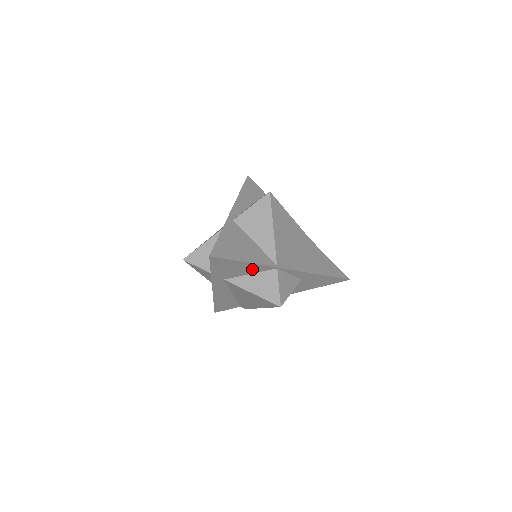
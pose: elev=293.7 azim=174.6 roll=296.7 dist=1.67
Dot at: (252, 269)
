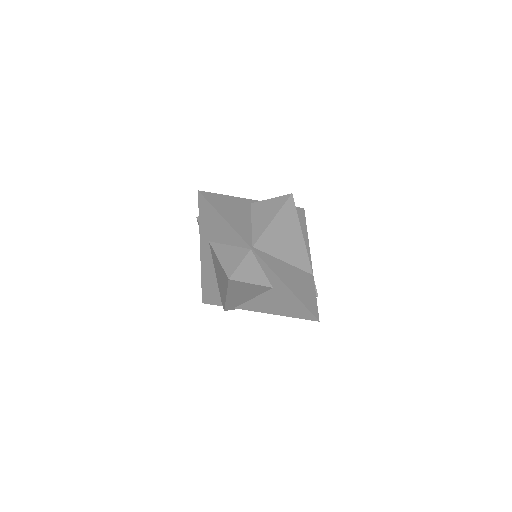
Dot at: (231, 237)
